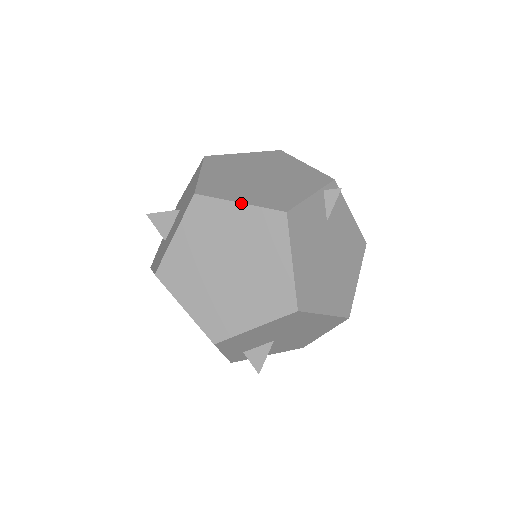
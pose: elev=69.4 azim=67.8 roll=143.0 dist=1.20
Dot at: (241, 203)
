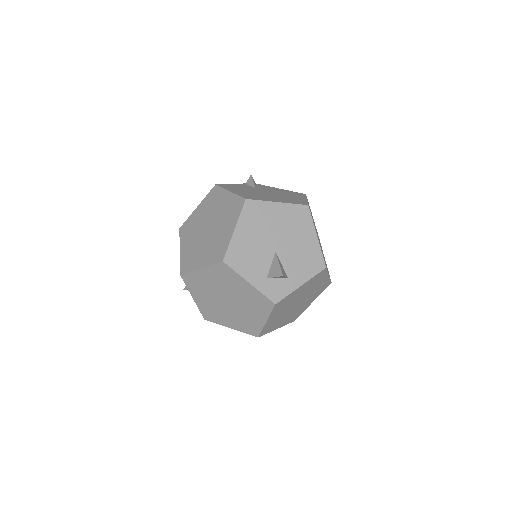
Dot at: (198, 206)
